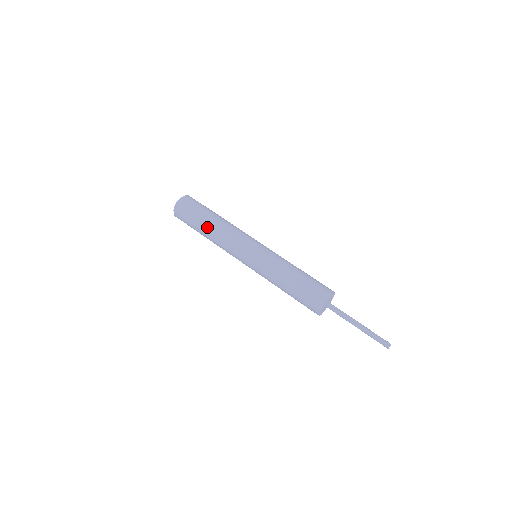
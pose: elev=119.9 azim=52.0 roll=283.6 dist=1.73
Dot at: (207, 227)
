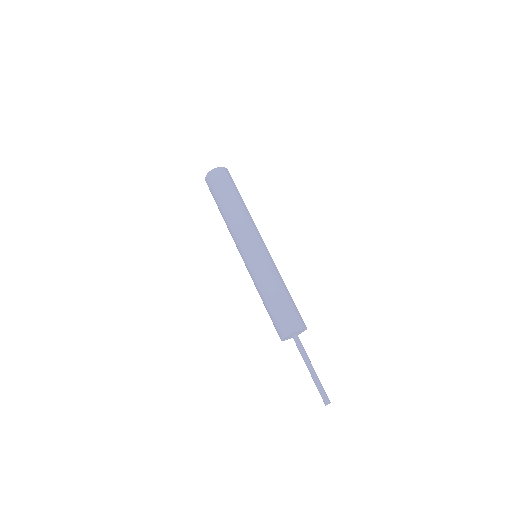
Dot at: (225, 207)
